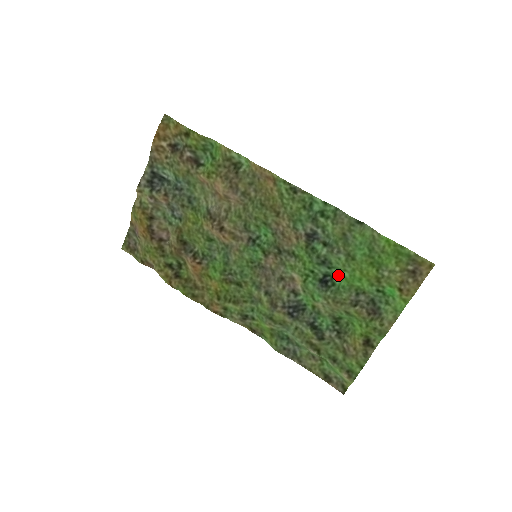
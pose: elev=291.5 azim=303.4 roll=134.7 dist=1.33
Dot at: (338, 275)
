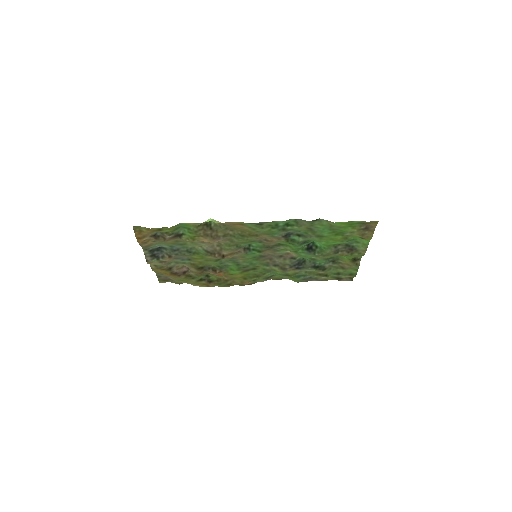
Dot at: (317, 243)
